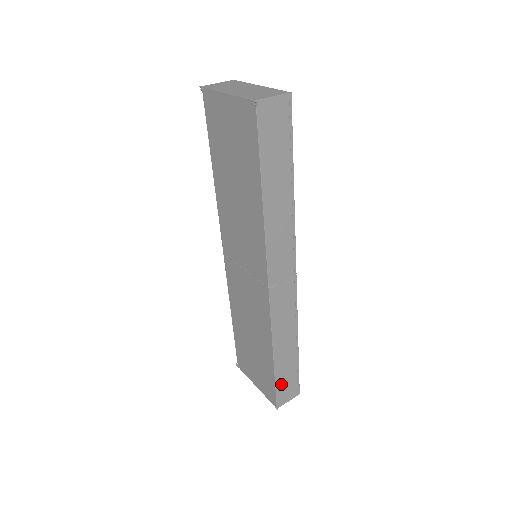
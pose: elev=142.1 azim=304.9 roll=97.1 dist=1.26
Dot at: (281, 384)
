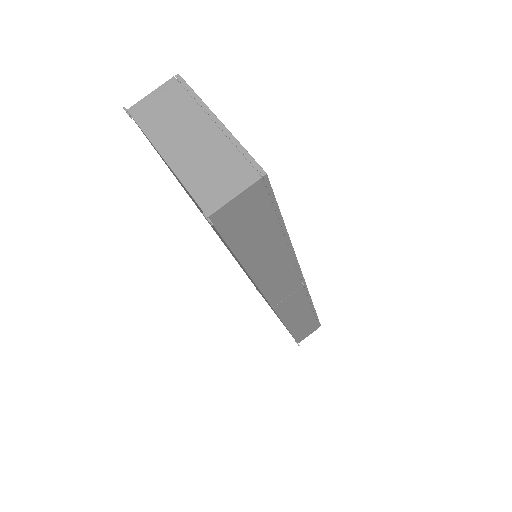
Dot at: (300, 334)
